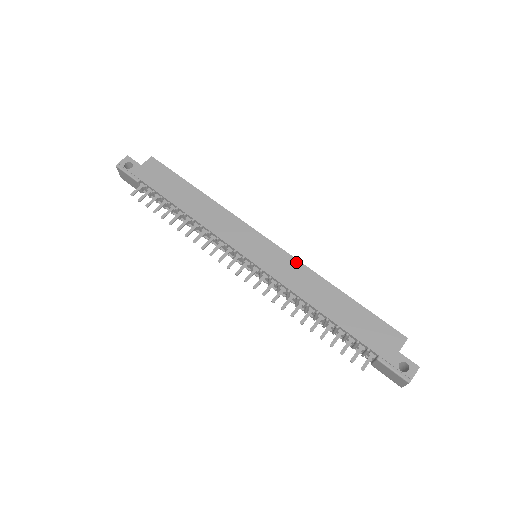
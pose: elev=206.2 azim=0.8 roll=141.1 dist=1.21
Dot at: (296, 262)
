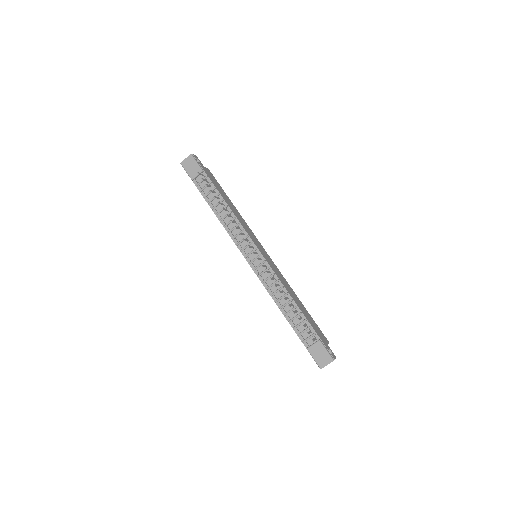
Dot at: (280, 272)
